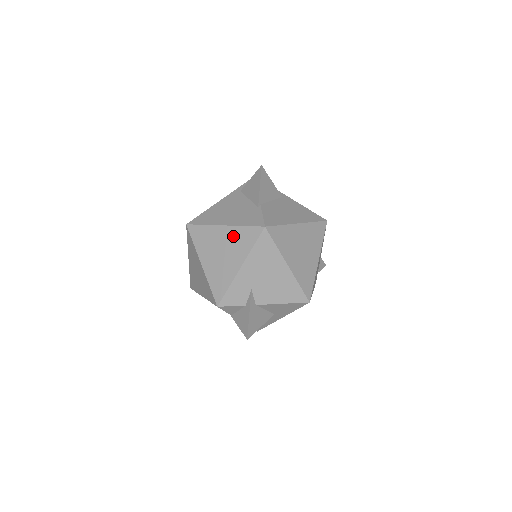
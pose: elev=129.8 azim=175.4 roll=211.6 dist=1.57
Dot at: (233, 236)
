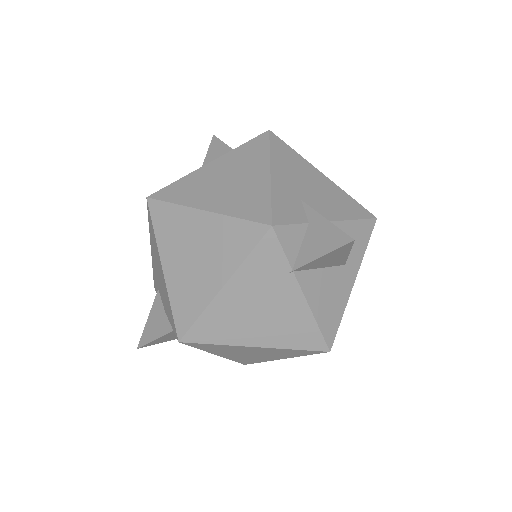
Dot at: (232, 160)
